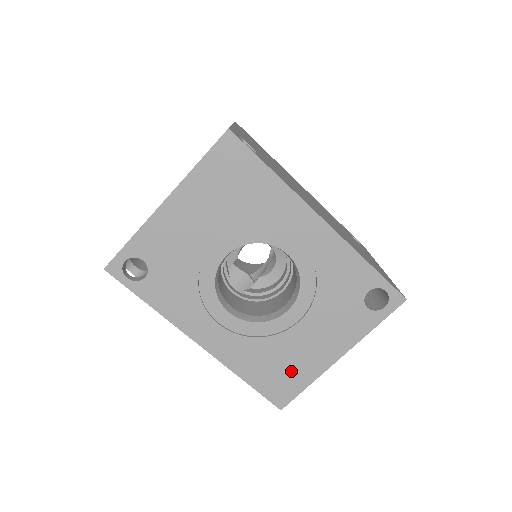
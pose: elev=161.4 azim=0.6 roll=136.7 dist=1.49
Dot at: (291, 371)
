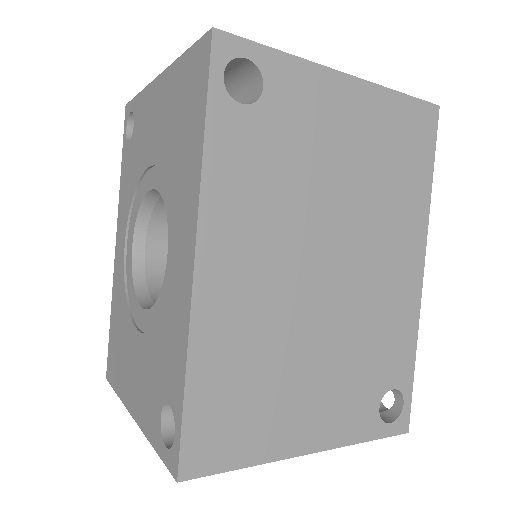
Dot at: (120, 362)
